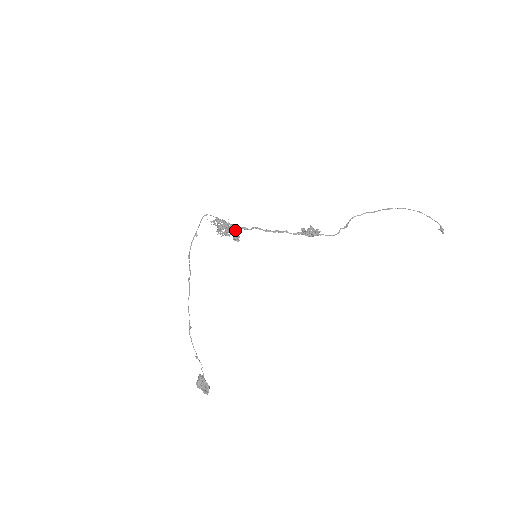
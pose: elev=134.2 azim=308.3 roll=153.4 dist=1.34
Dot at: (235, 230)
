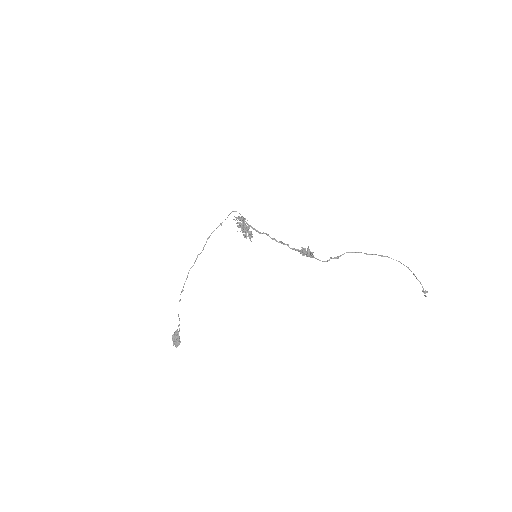
Dot at: occluded
